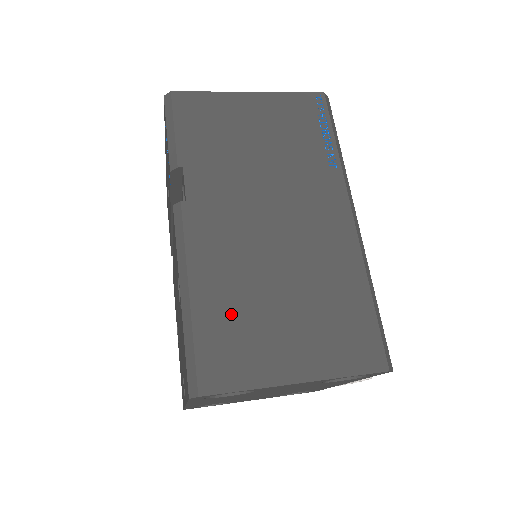
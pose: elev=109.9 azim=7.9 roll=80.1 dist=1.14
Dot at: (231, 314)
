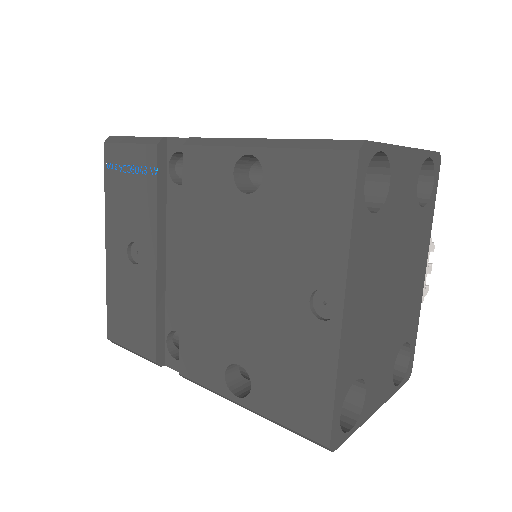
Dot at: occluded
